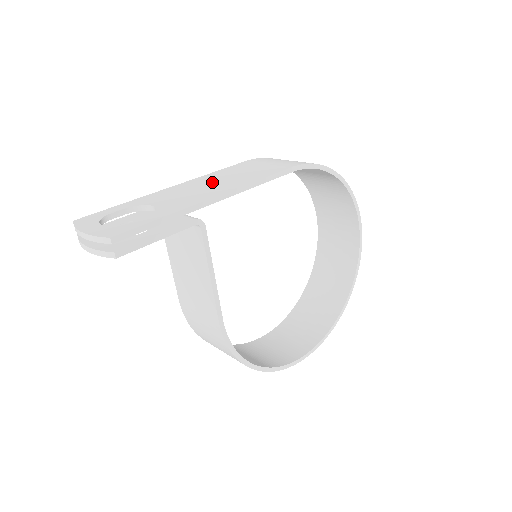
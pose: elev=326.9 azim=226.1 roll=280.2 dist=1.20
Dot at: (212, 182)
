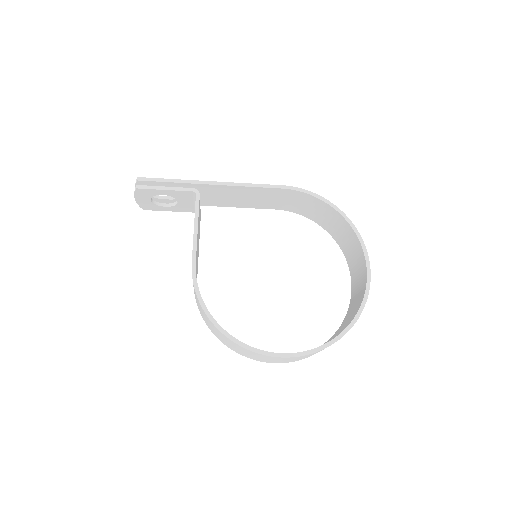
Dot at: occluded
